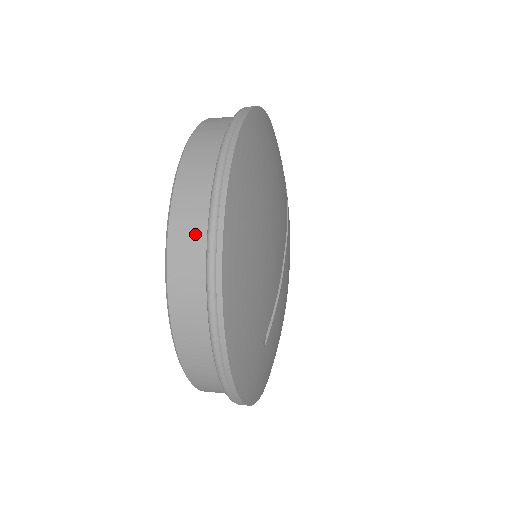
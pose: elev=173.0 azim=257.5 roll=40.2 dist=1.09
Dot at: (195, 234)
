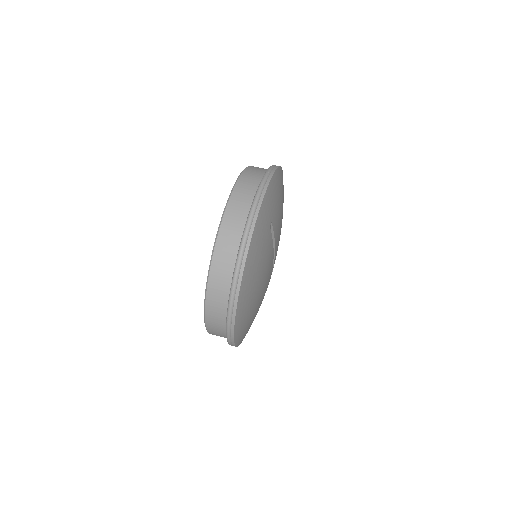
Dot at: occluded
